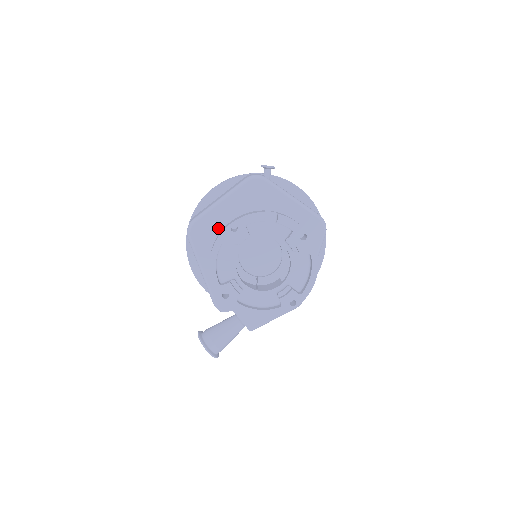
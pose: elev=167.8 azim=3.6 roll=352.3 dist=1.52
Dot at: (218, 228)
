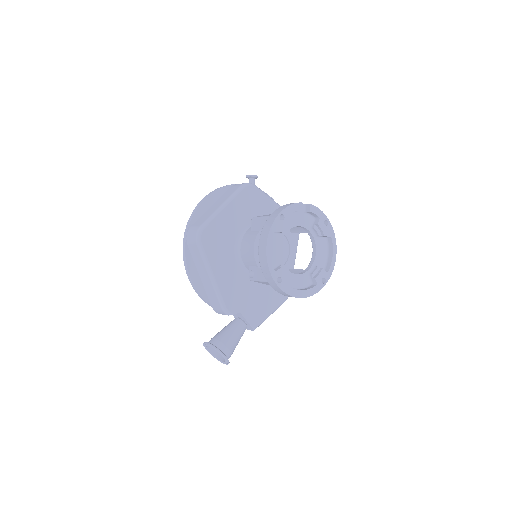
Dot at: (224, 232)
